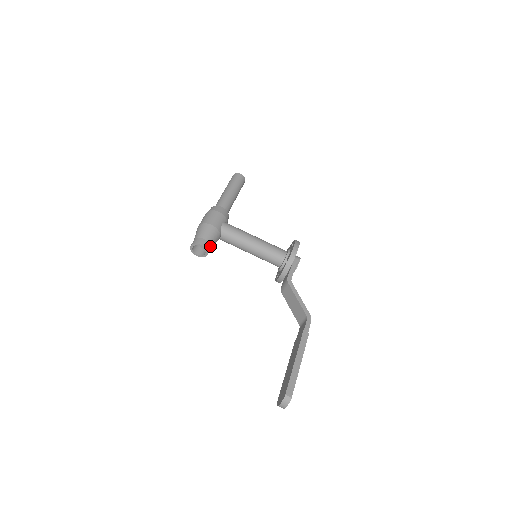
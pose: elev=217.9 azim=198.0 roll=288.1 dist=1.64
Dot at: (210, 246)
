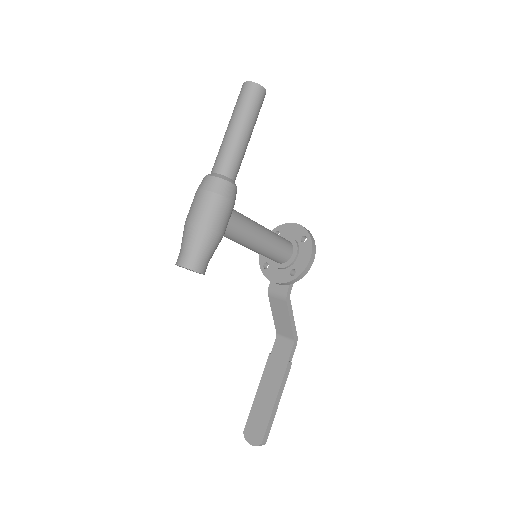
Dot at: occluded
